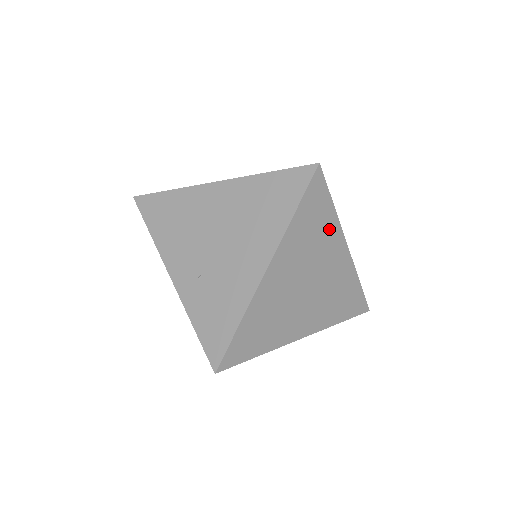
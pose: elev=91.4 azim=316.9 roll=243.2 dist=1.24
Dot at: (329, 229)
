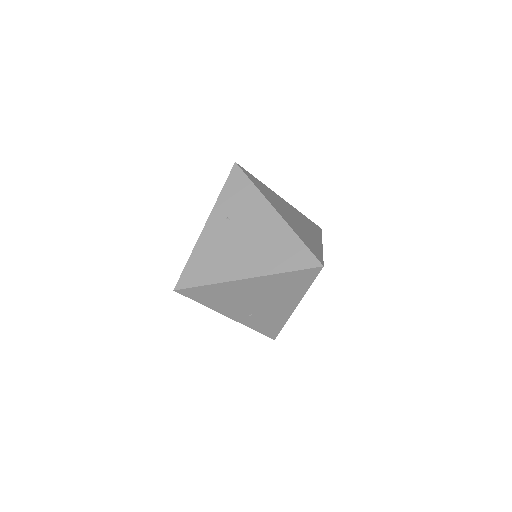
Dot at: occluded
